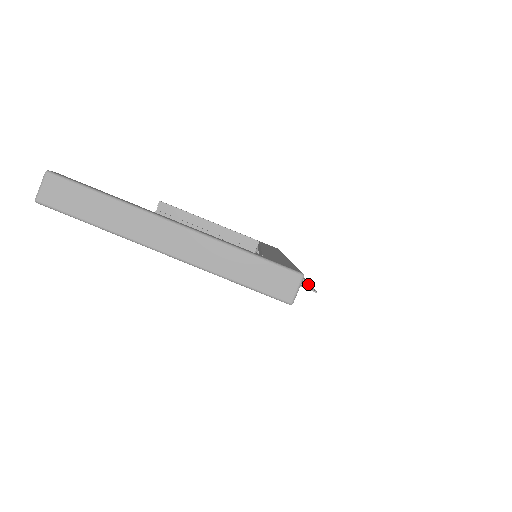
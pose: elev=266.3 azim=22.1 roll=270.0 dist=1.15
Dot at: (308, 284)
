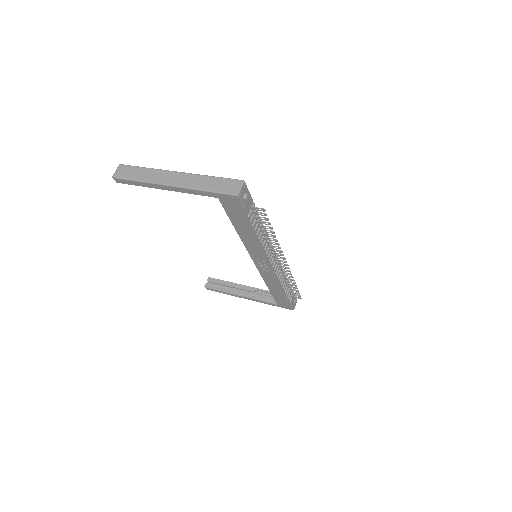
Dot at: (269, 224)
